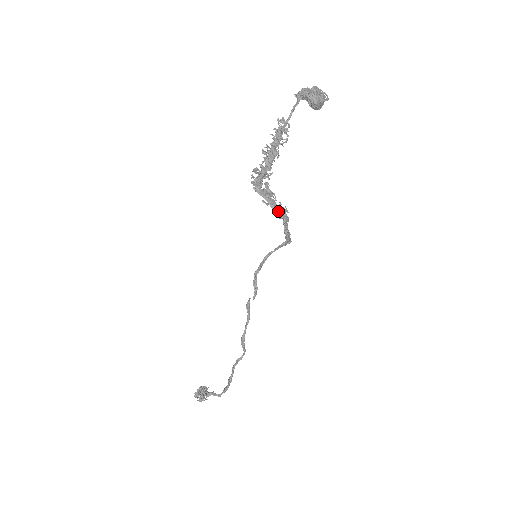
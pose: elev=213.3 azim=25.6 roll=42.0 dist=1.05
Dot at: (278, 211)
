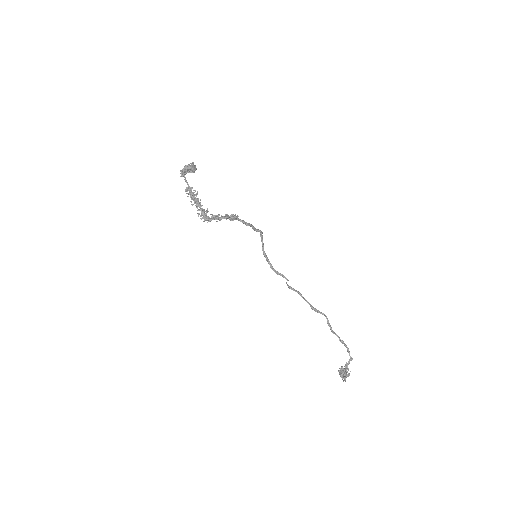
Dot at: (228, 217)
